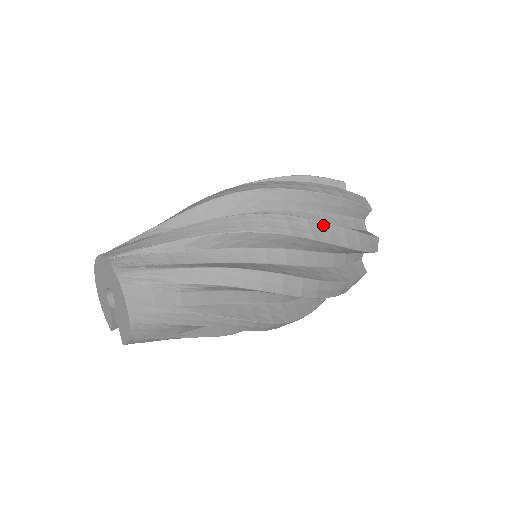
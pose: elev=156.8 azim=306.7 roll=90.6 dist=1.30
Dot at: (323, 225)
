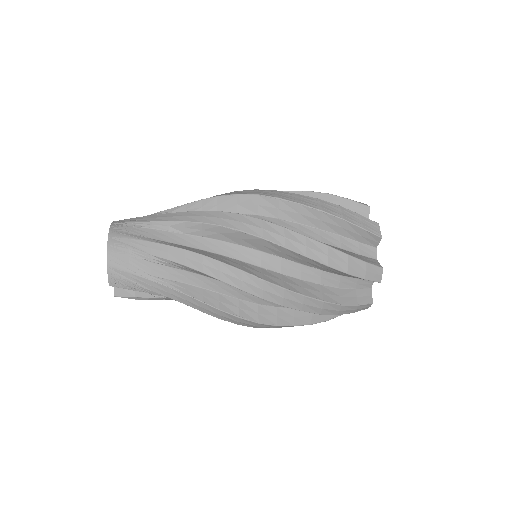
Dot at: (293, 195)
